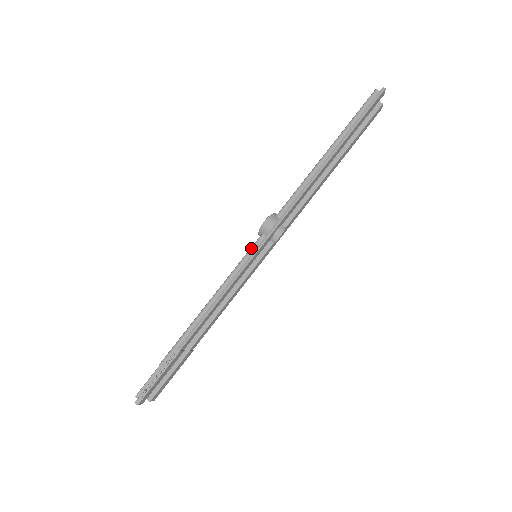
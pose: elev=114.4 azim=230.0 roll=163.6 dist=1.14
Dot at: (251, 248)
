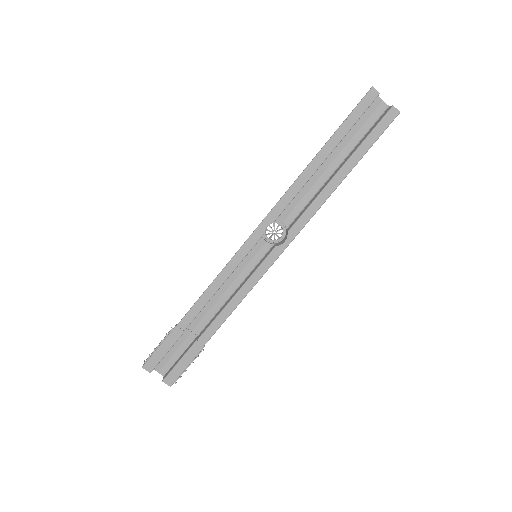
Dot at: occluded
